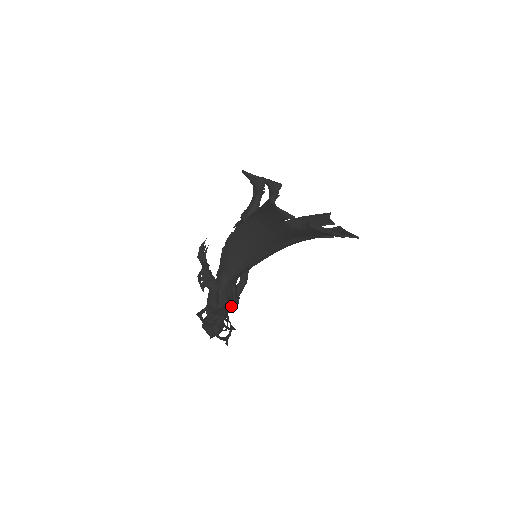
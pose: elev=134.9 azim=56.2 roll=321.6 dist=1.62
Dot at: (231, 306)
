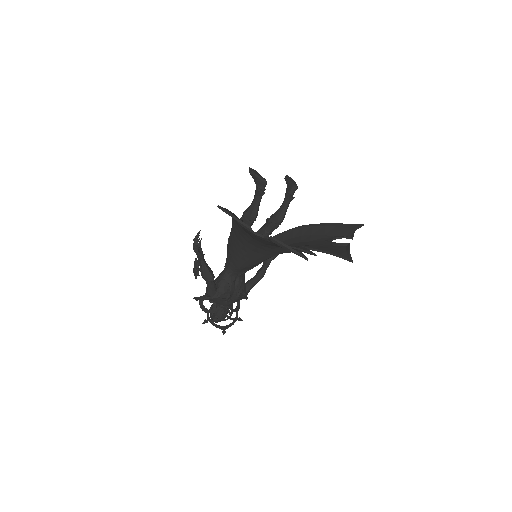
Dot at: (234, 298)
